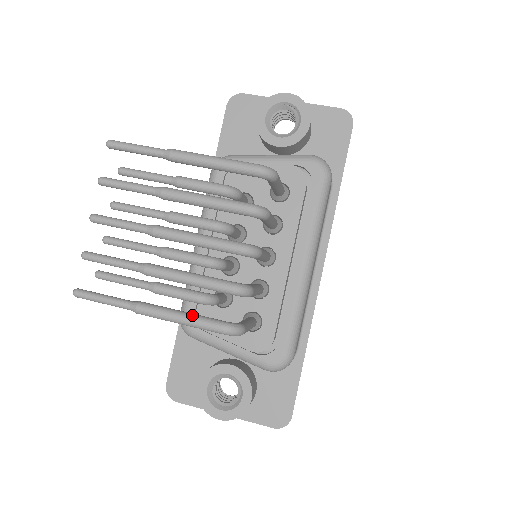
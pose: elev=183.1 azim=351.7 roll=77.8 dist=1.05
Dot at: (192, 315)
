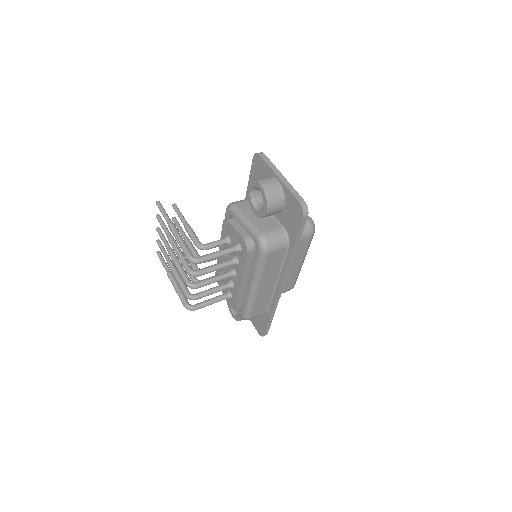
Dot at: (179, 292)
